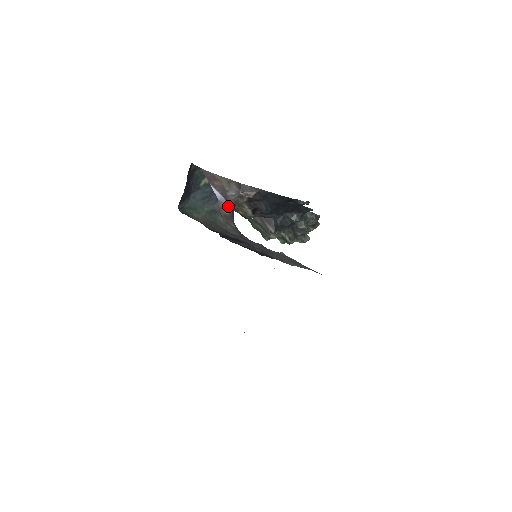
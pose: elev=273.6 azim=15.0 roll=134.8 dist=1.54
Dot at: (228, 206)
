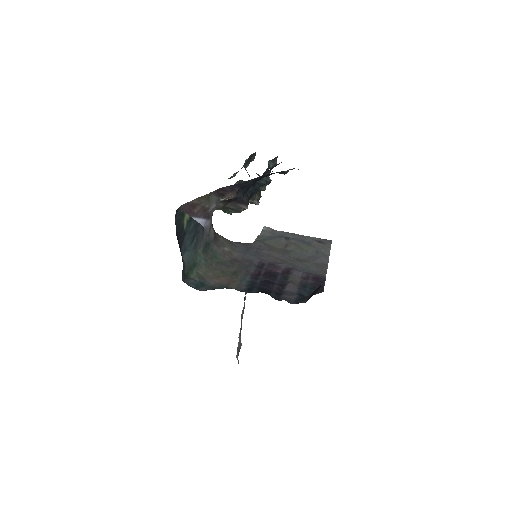
Dot at: (211, 223)
